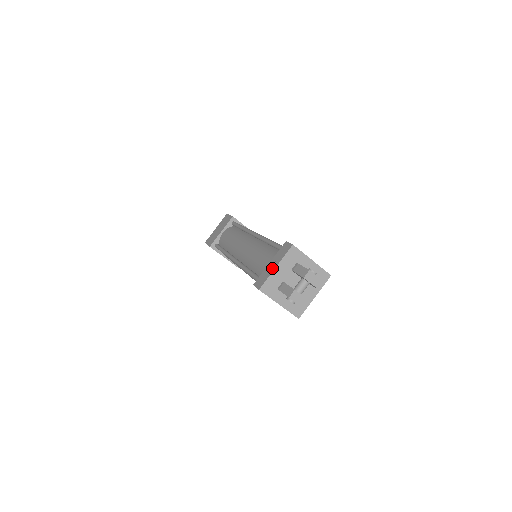
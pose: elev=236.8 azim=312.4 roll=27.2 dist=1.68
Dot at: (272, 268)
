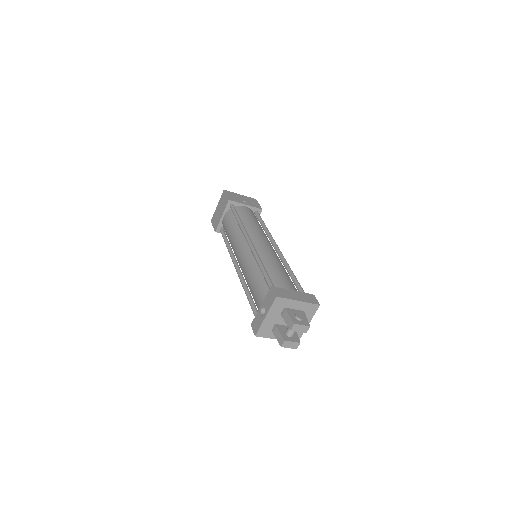
Dot at: (263, 316)
